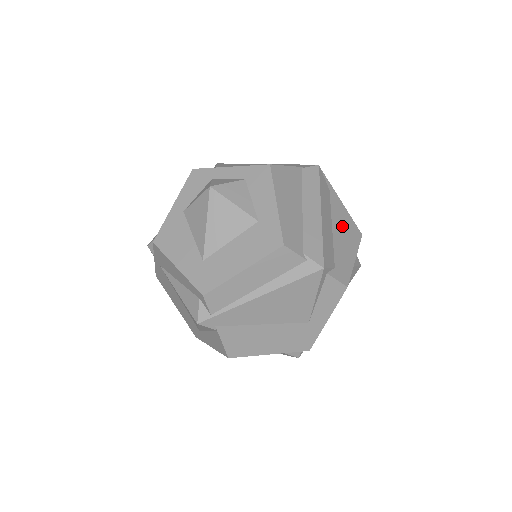
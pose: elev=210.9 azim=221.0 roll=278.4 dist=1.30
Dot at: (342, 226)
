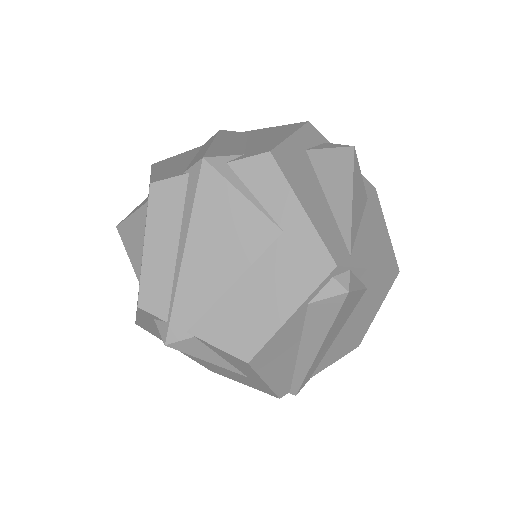
Dot at: (267, 135)
